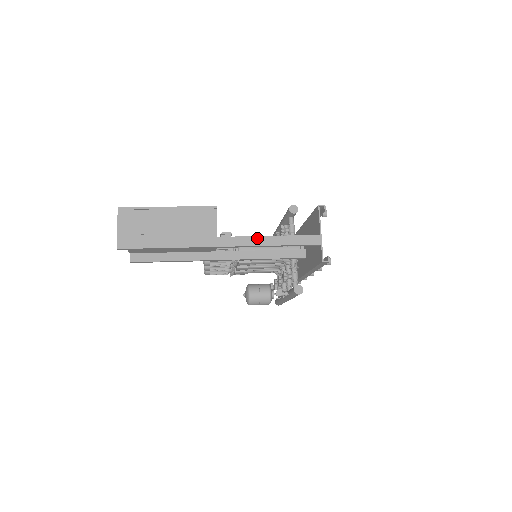
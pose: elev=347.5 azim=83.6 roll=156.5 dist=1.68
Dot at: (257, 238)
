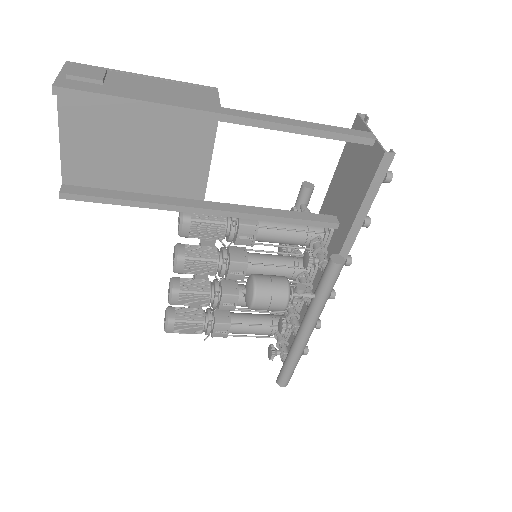
Dot at: (281, 118)
